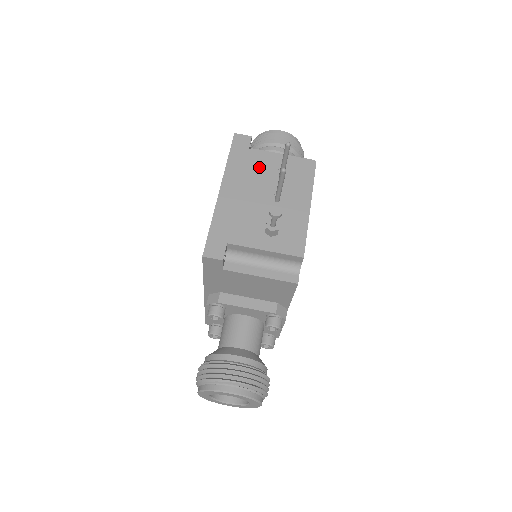
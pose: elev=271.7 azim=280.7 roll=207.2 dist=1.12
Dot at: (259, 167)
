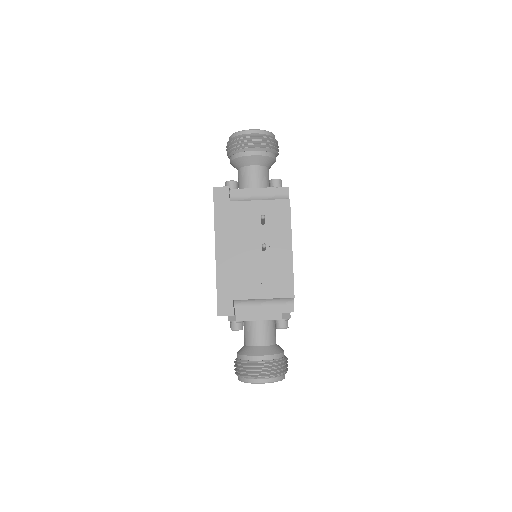
Dot at: (242, 219)
